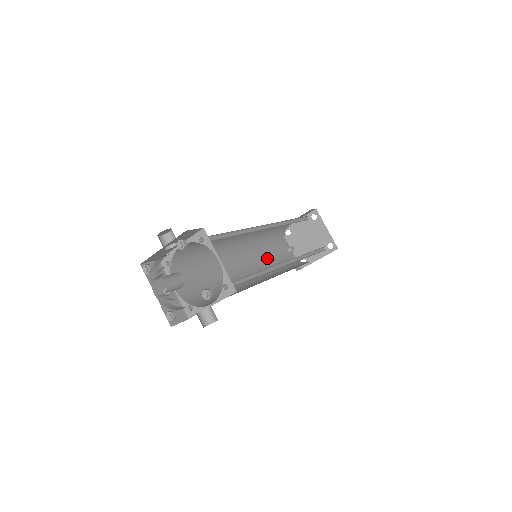
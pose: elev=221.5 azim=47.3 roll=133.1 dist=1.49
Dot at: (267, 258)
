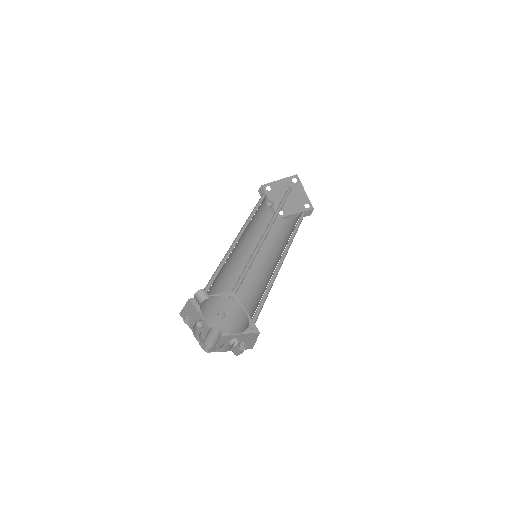
Dot at: (255, 230)
